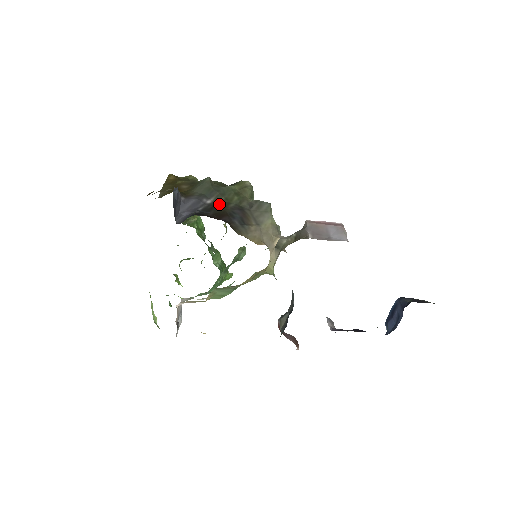
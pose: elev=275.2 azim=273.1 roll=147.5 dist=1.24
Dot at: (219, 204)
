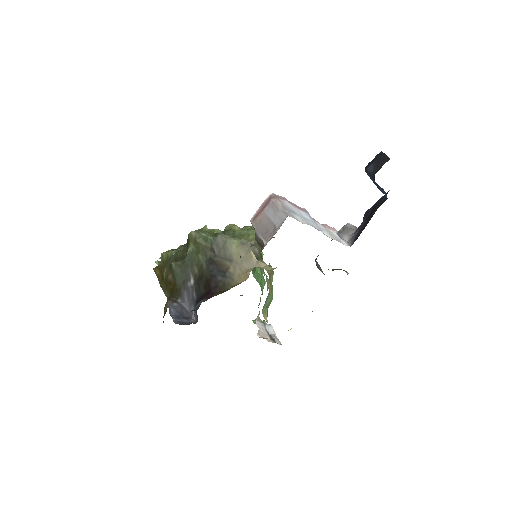
Dot at: (198, 275)
